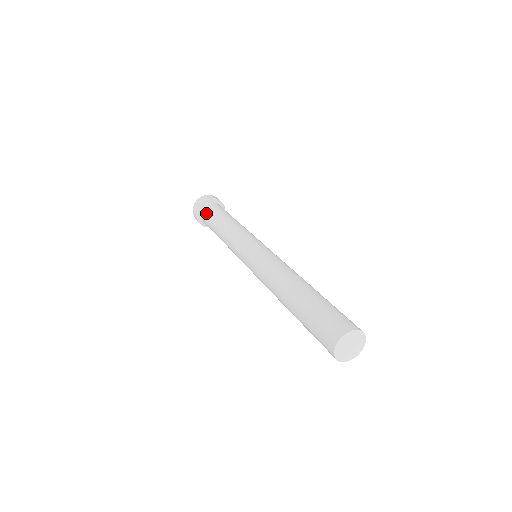
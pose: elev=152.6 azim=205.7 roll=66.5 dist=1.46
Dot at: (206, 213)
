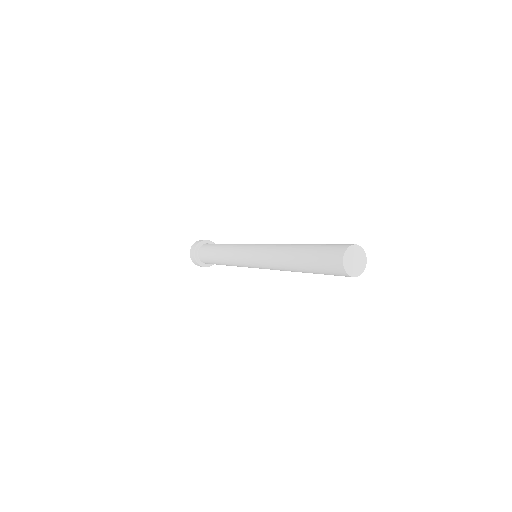
Dot at: (202, 256)
